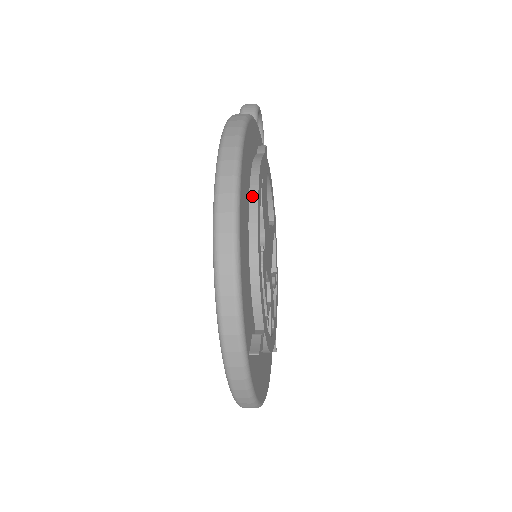
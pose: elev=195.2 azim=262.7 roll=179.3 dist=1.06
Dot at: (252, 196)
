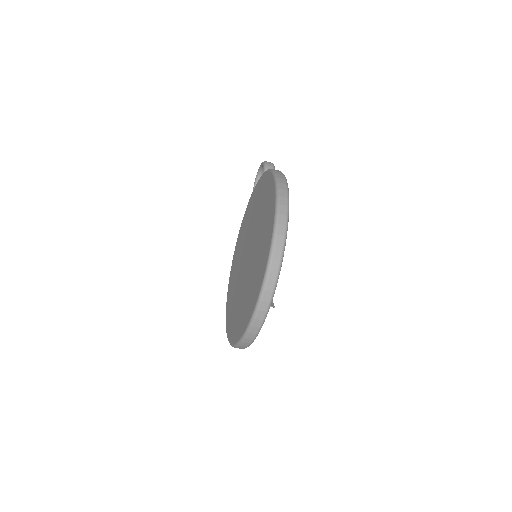
Dot at: occluded
